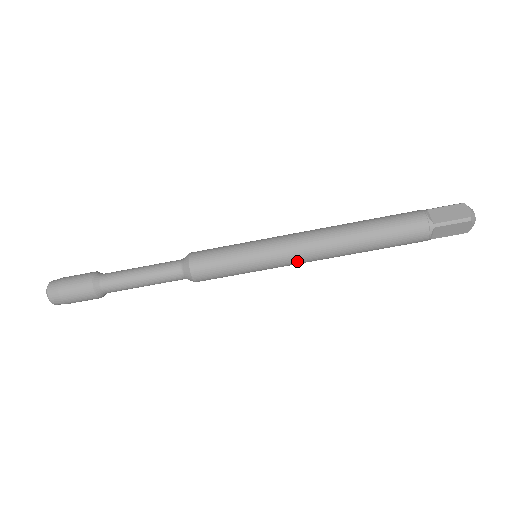
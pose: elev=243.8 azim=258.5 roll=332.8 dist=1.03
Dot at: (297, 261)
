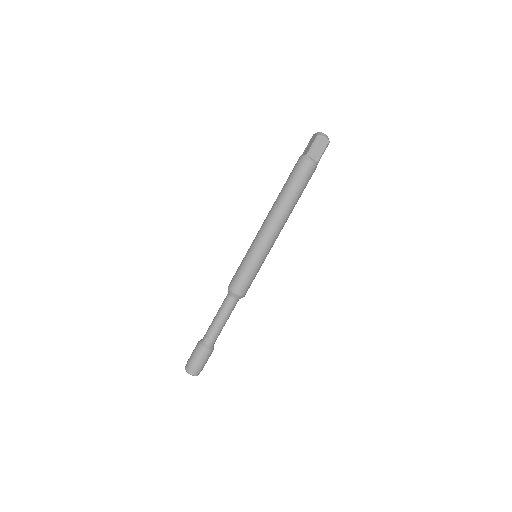
Dot at: (271, 236)
